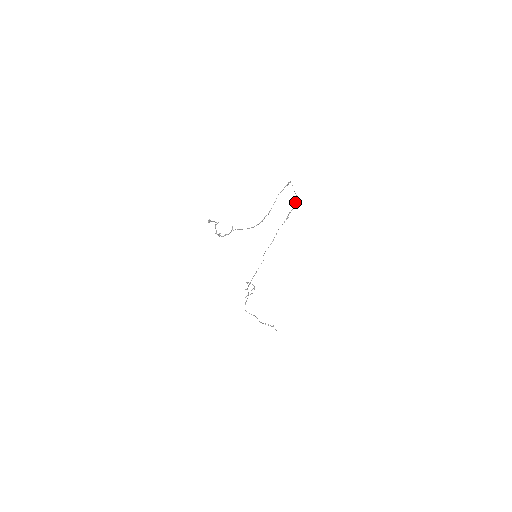
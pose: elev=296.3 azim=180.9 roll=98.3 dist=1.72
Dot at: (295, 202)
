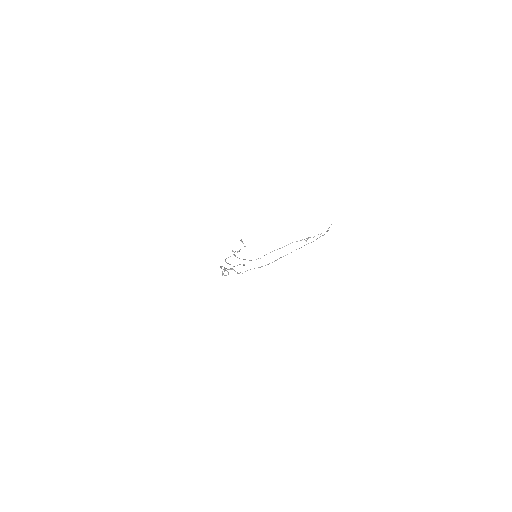
Dot at: occluded
